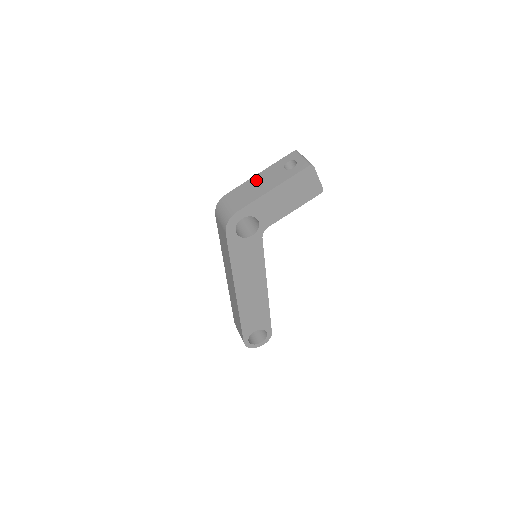
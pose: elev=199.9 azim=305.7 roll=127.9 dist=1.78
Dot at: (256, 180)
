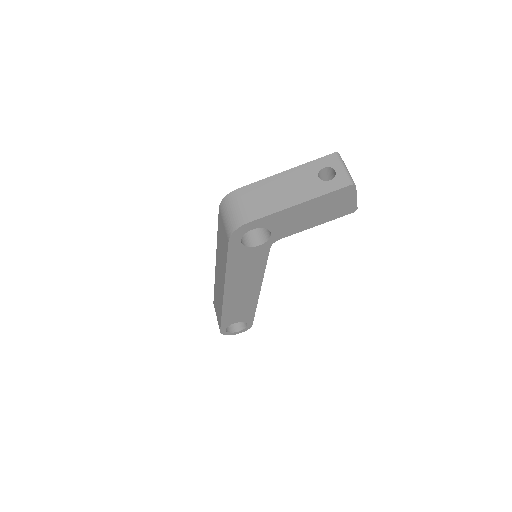
Dot at: (279, 181)
